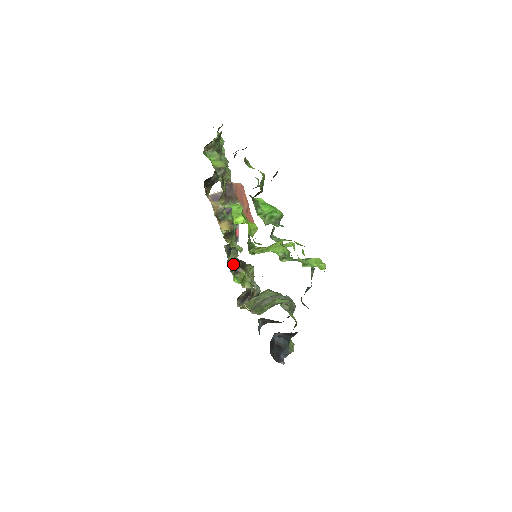
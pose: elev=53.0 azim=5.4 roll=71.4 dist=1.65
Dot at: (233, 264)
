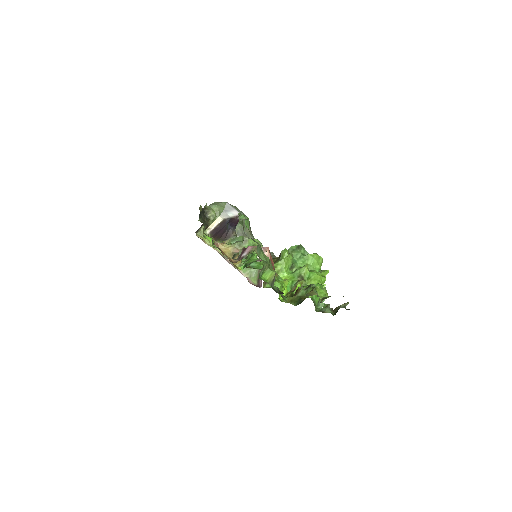
Dot at: occluded
